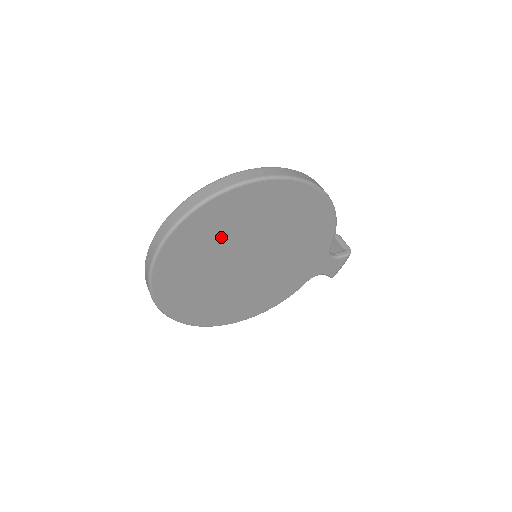
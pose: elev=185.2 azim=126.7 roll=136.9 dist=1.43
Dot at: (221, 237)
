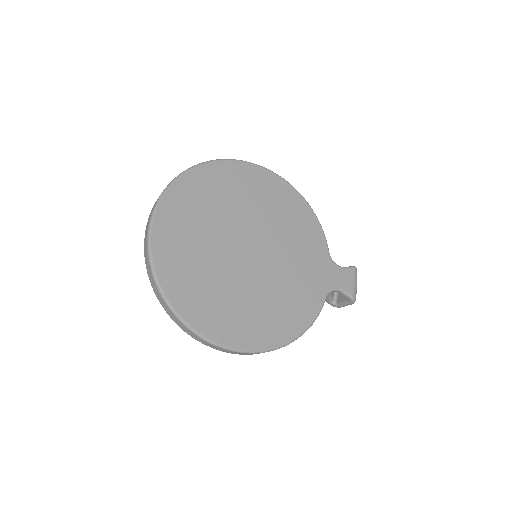
Dot at: (210, 212)
